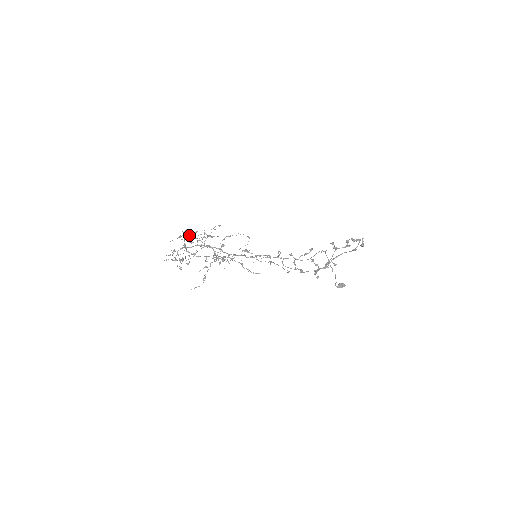
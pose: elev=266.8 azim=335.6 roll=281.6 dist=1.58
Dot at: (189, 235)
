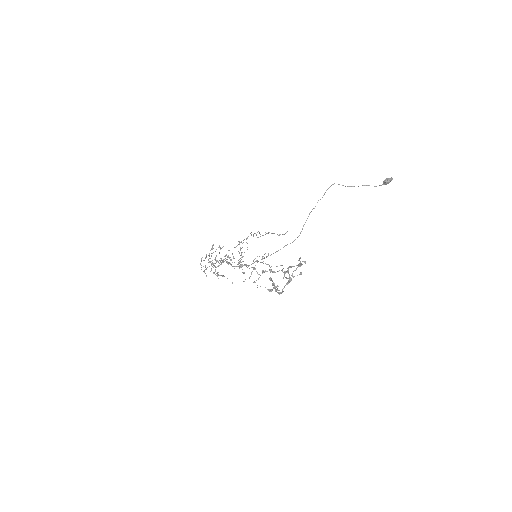
Dot at: occluded
